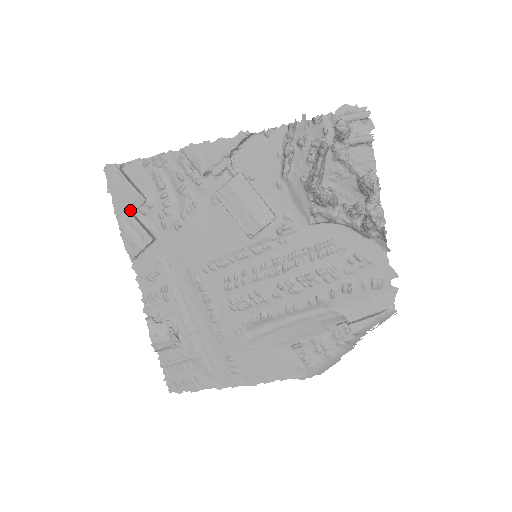
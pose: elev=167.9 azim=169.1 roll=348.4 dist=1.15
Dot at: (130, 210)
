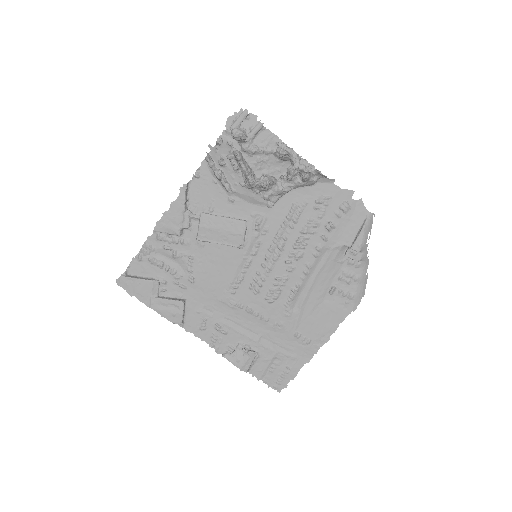
Dot at: (154, 296)
